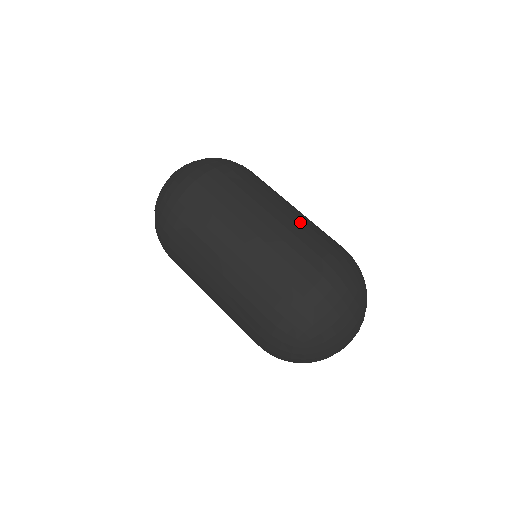
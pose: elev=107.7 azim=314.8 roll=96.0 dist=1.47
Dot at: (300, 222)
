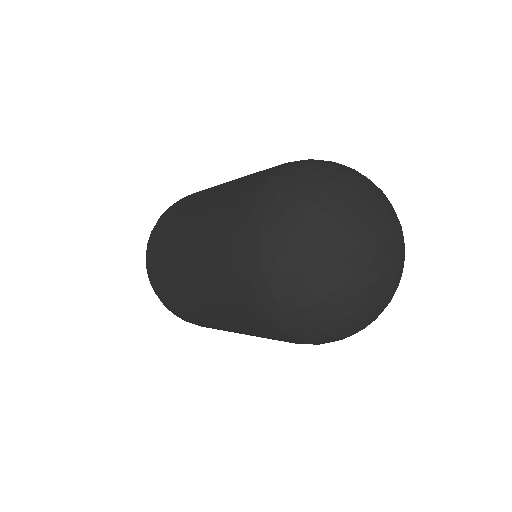
Dot at: occluded
